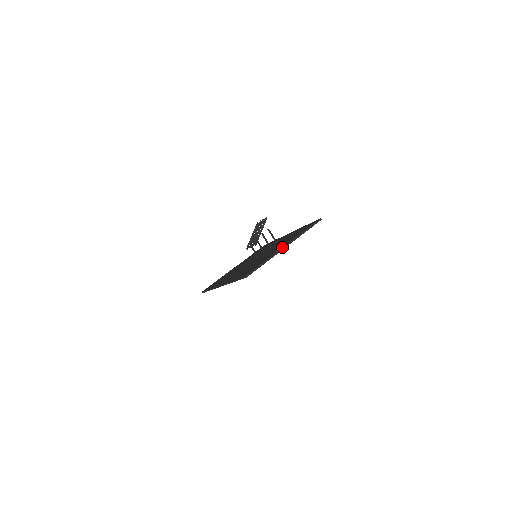
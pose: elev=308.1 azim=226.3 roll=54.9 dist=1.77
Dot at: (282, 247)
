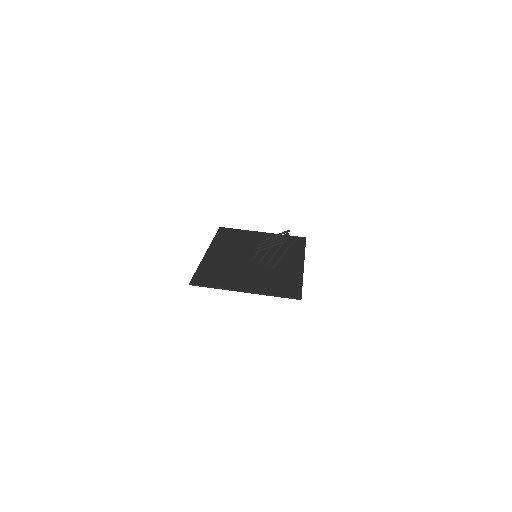
Dot at: (241, 289)
